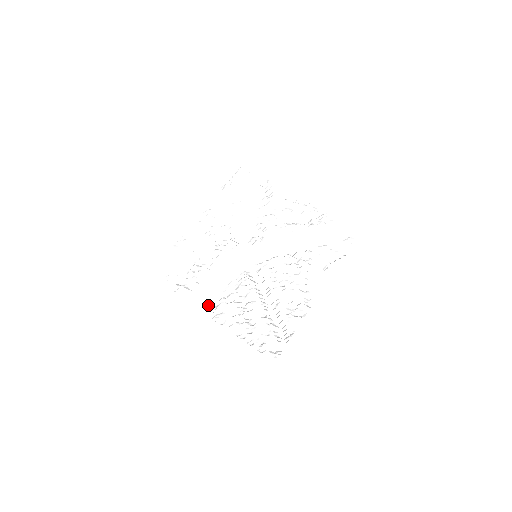
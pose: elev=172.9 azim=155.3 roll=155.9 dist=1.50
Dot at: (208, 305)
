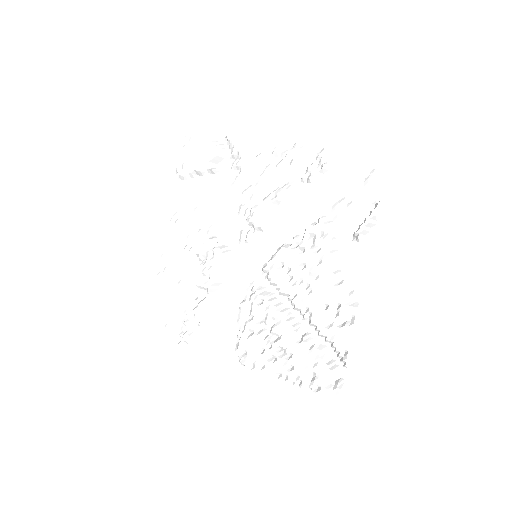
Dot at: (227, 345)
